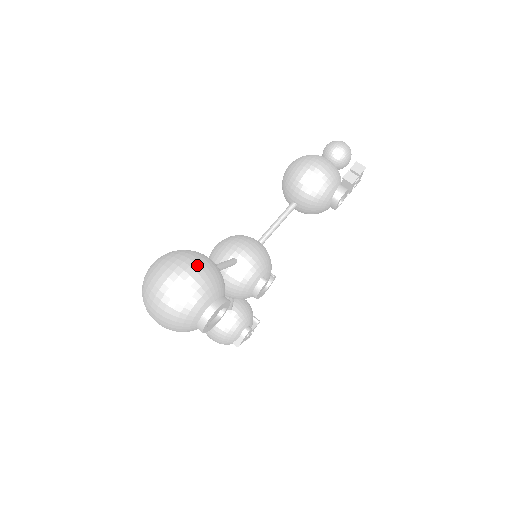
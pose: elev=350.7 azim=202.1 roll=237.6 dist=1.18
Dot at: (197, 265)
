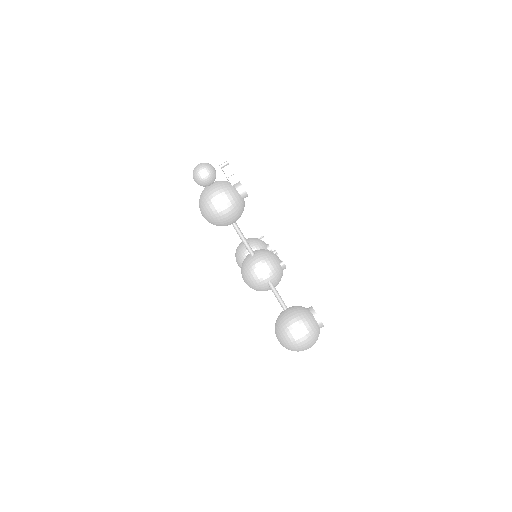
Dot at: (300, 329)
